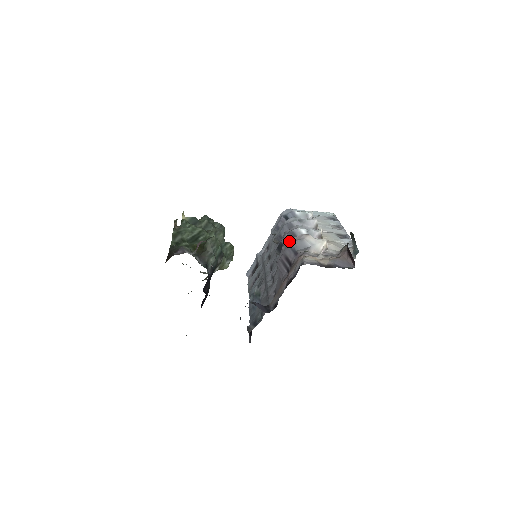
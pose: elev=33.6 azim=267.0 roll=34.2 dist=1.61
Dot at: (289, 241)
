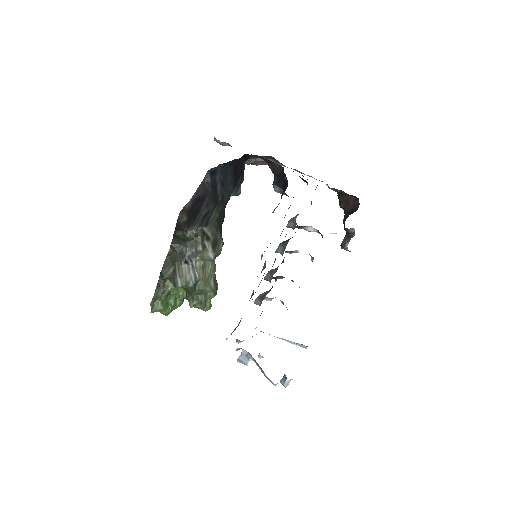
Dot at: occluded
